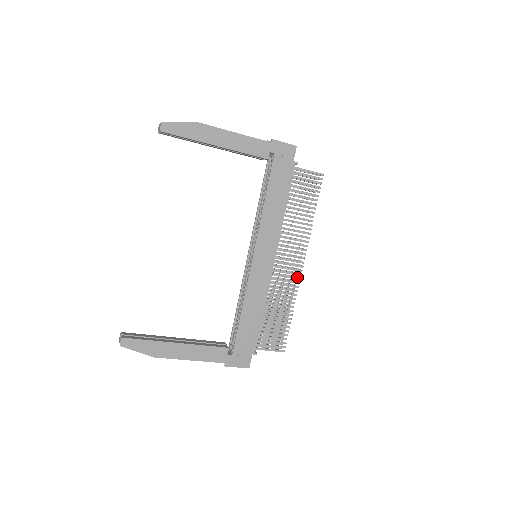
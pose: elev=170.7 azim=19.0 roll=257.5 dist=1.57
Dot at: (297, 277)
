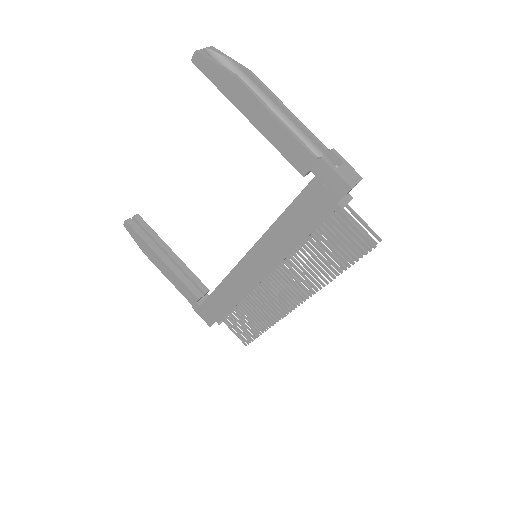
Dot at: occluded
